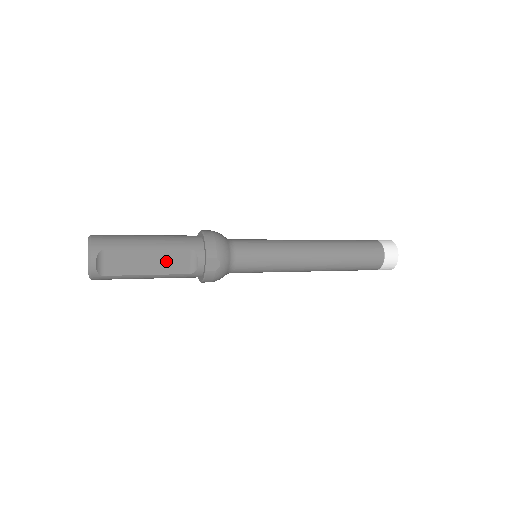
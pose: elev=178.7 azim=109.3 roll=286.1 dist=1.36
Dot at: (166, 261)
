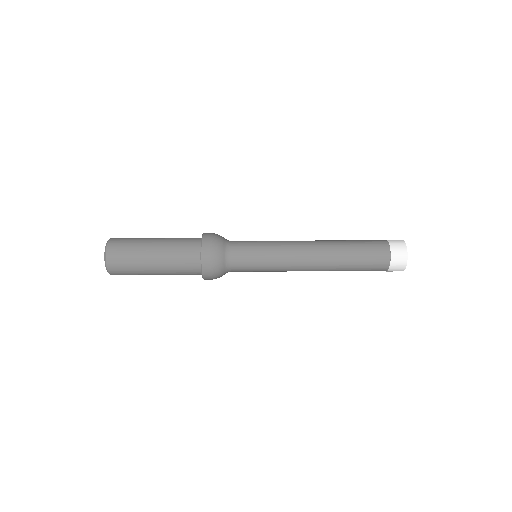
Dot at: occluded
